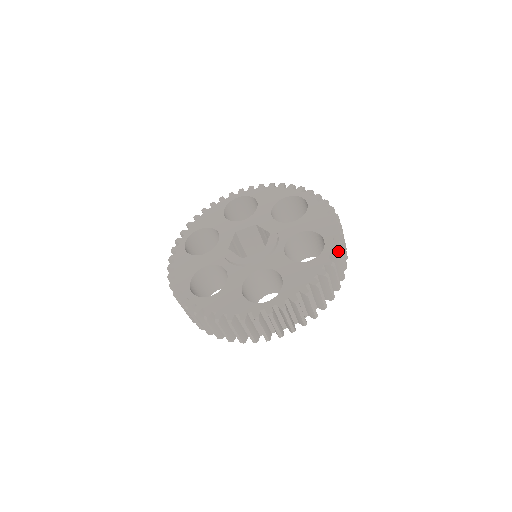
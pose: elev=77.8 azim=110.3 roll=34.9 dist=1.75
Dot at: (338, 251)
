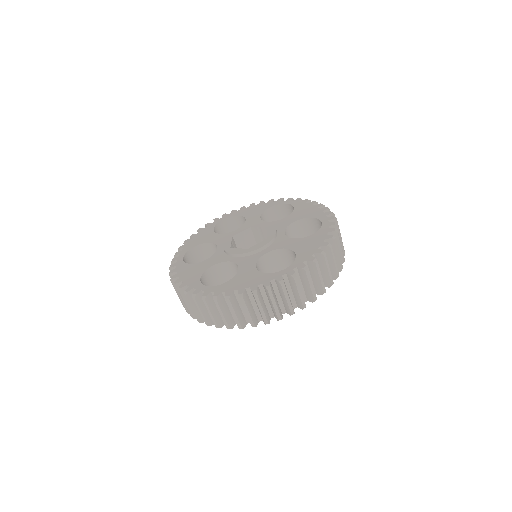
Dot at: occluded
